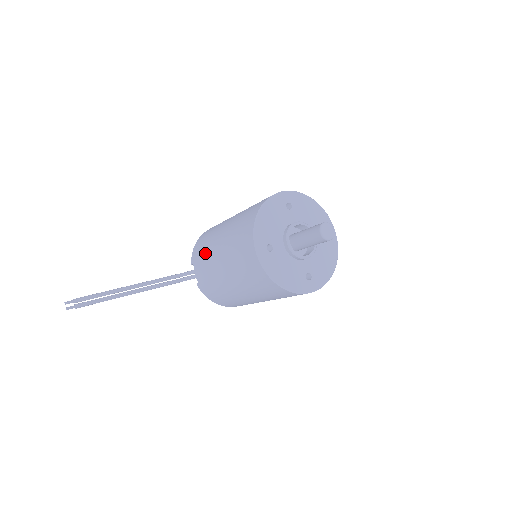
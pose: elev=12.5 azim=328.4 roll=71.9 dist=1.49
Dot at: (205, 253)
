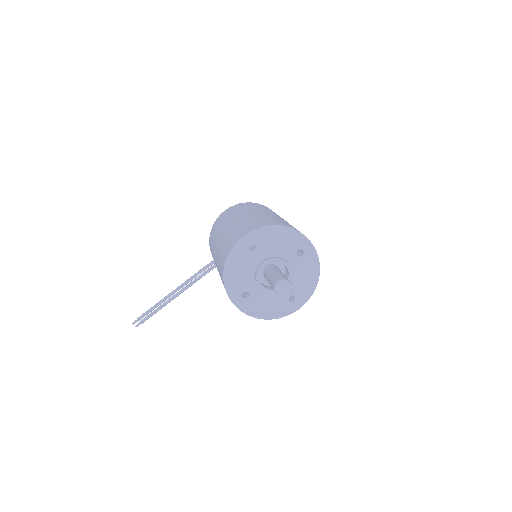
Dot at: (214, 261)
